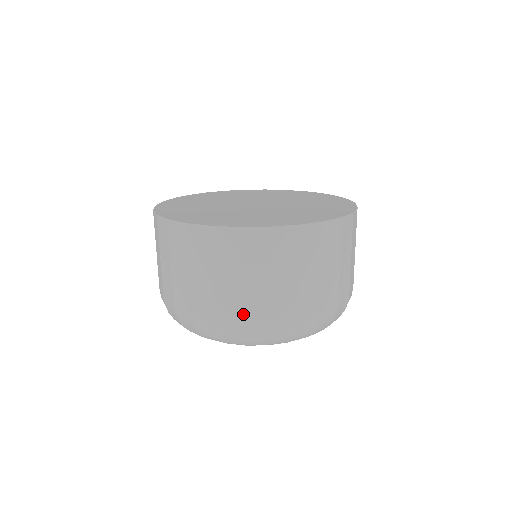
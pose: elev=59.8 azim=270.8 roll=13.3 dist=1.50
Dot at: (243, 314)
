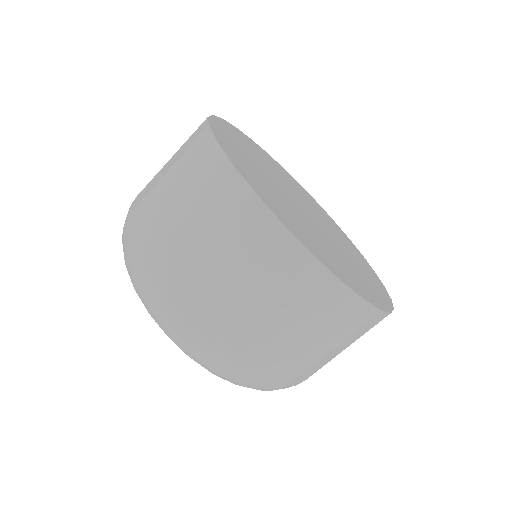
Dot at: (173, 280)
